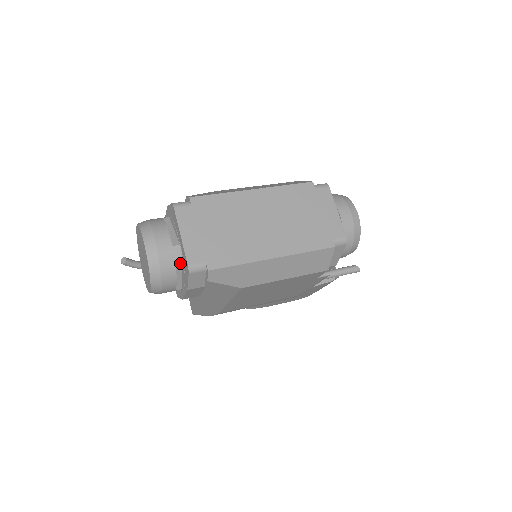
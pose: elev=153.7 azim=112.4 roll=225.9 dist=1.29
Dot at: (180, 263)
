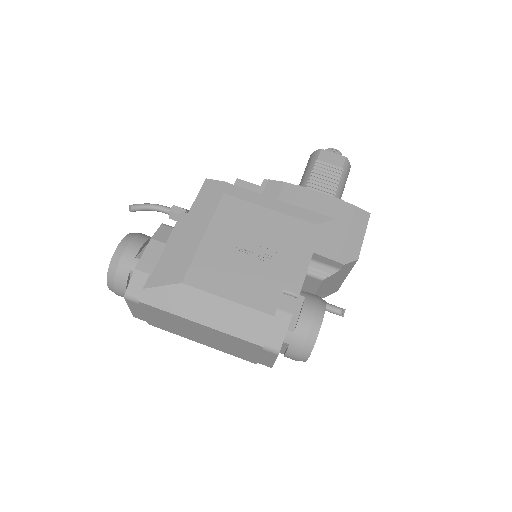
Dot at: occluded
